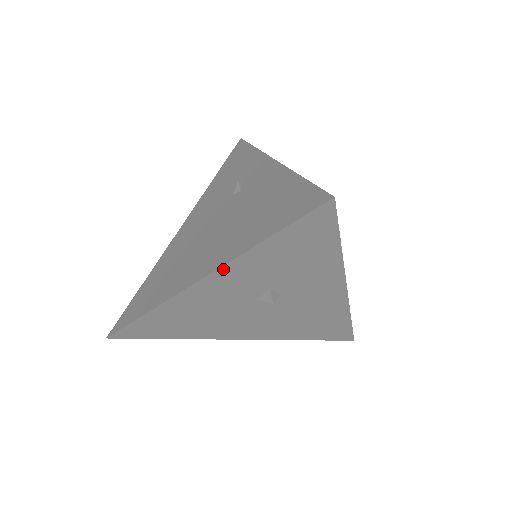
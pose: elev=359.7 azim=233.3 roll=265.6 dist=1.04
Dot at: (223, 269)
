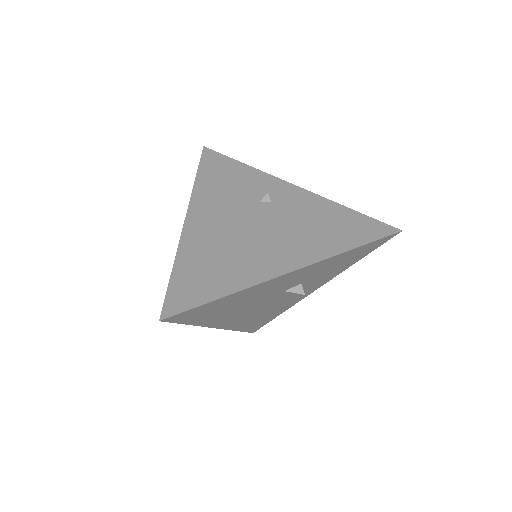
Dot at: (315, 264)
